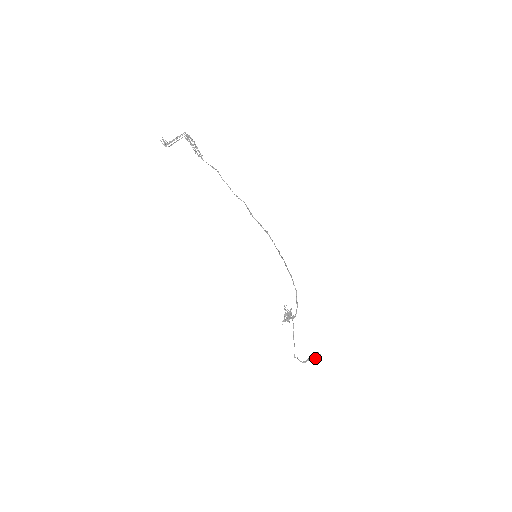
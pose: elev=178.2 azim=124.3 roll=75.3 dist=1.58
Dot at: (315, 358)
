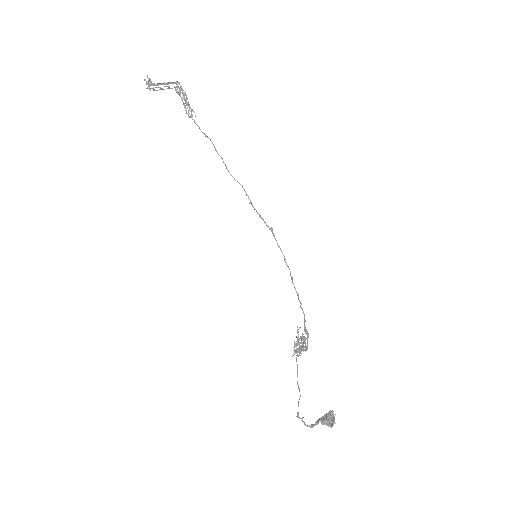
Dot at: (327, 420)
